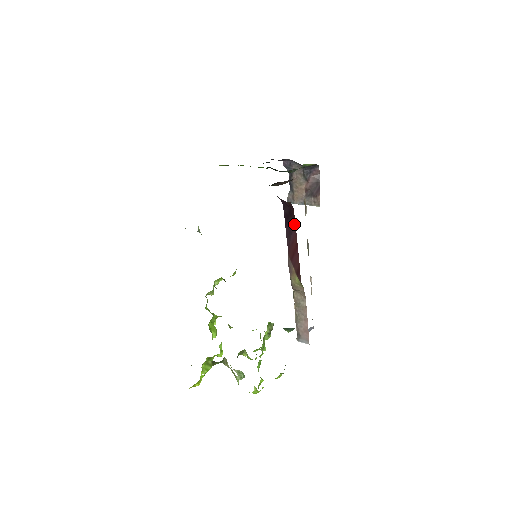
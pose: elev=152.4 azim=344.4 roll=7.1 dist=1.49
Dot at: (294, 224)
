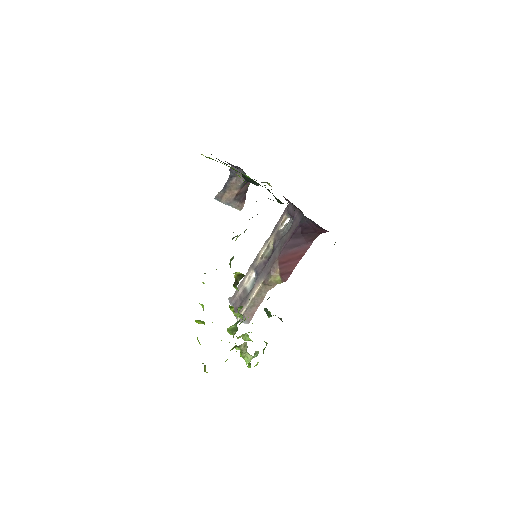
Dot at: (310, 243)
